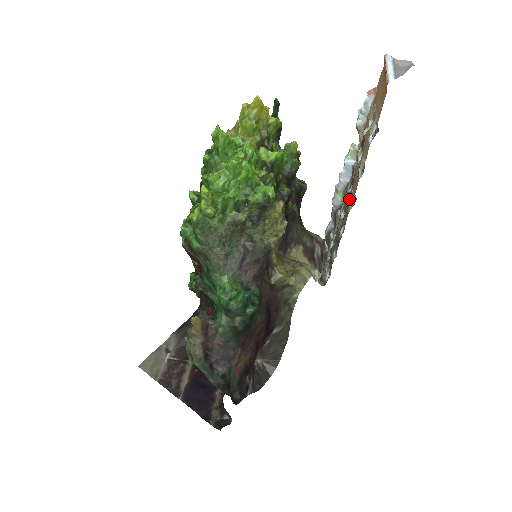
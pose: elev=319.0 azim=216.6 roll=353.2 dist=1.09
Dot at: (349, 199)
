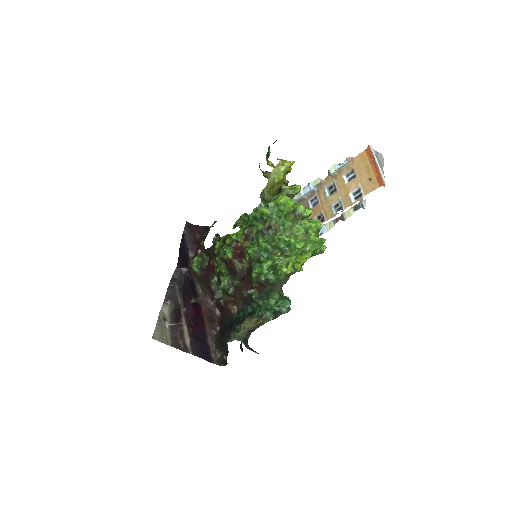
Dot at: (312, 215)
